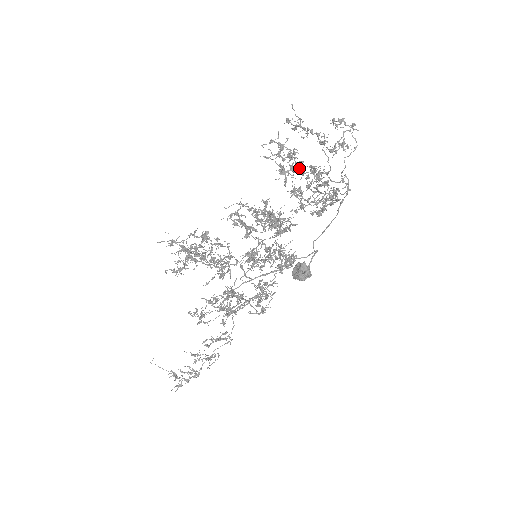
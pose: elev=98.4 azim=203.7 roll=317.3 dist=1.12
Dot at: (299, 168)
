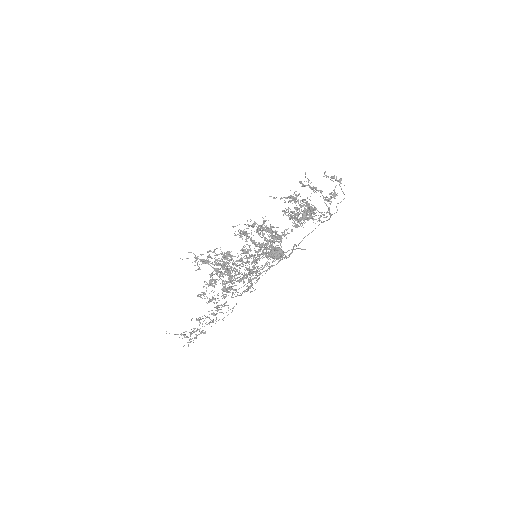
Dot at: occluded
